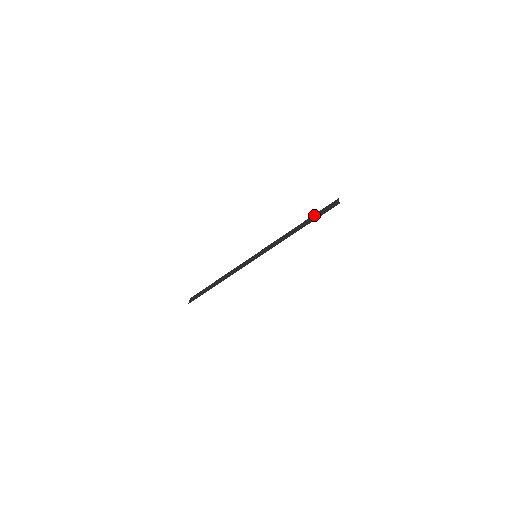
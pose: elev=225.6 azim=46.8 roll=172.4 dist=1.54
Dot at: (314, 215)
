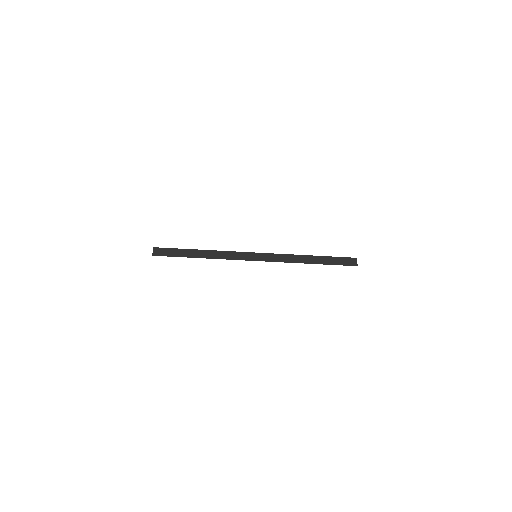
Dot at: (330, 257)
